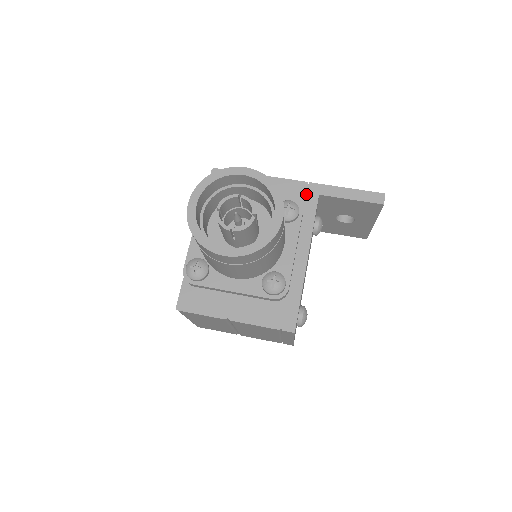
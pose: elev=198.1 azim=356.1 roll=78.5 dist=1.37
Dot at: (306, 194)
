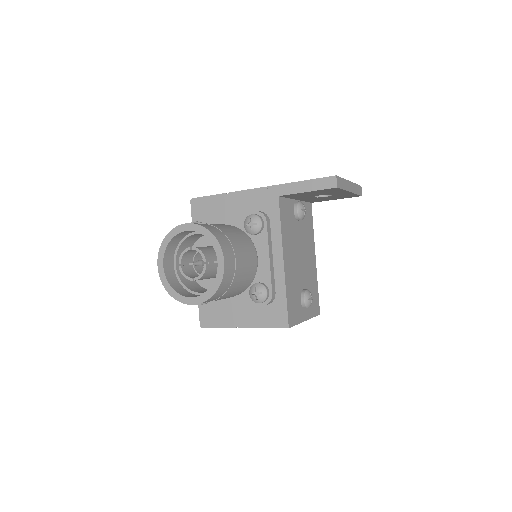
Dot at: (268, 199)
